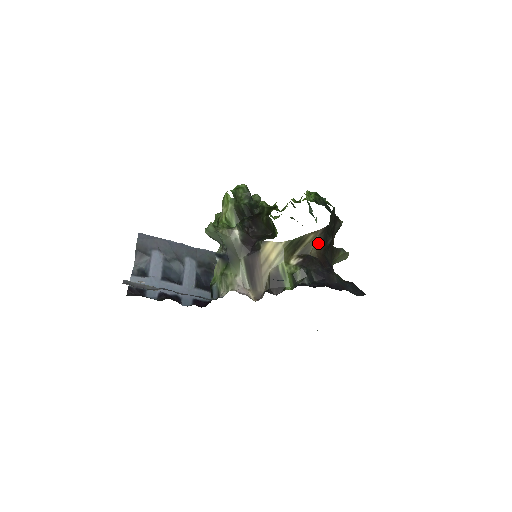
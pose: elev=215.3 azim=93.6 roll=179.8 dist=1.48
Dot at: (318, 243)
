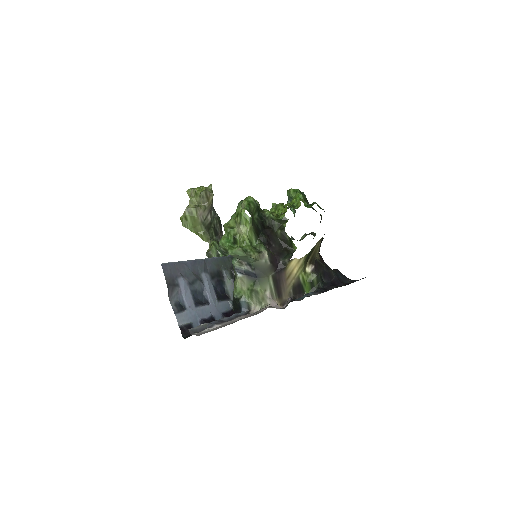
Dot at: occluded
